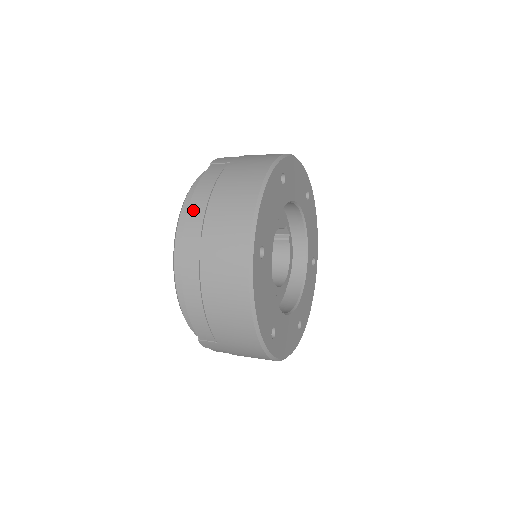
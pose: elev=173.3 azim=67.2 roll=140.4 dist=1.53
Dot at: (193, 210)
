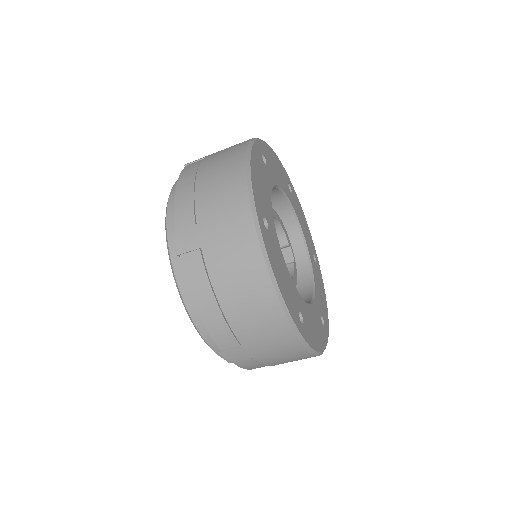
Dot at: occluded
